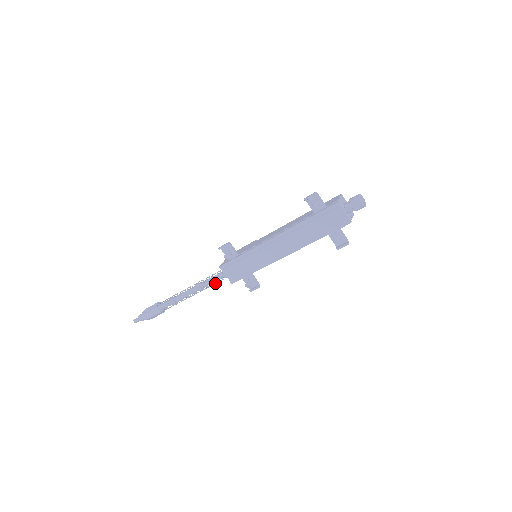
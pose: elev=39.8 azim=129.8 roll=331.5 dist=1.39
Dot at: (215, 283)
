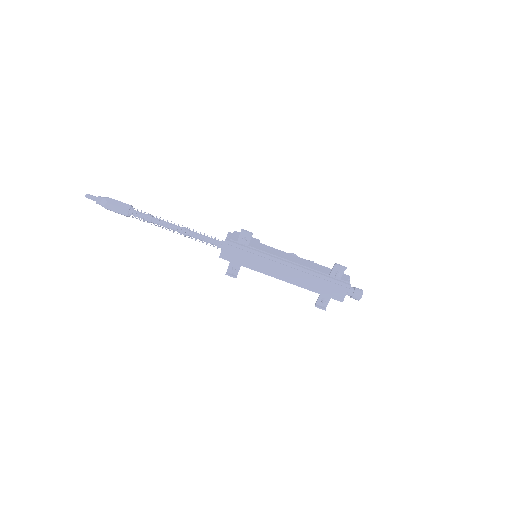
Dot at: (203, 242)
